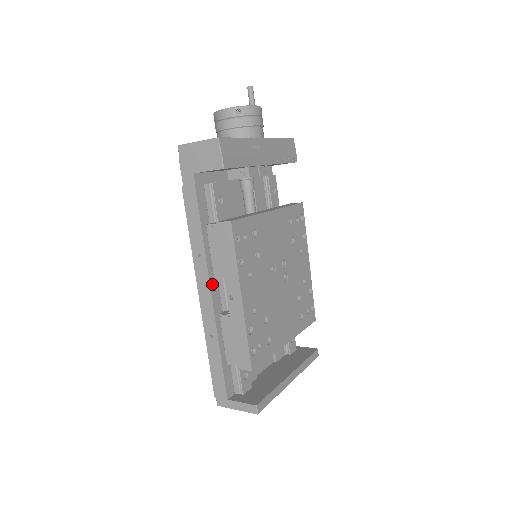
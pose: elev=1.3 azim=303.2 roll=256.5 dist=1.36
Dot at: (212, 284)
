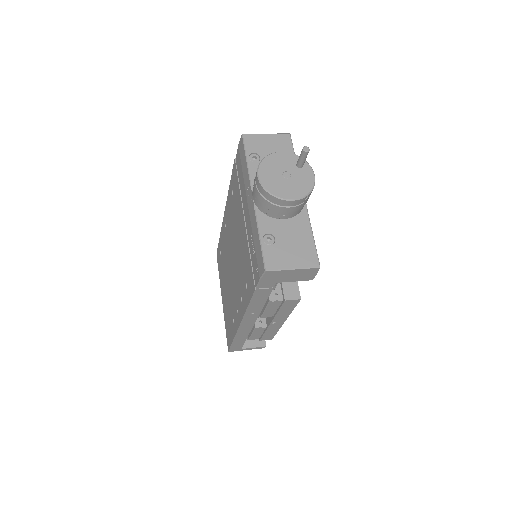
Dot at: occluded
